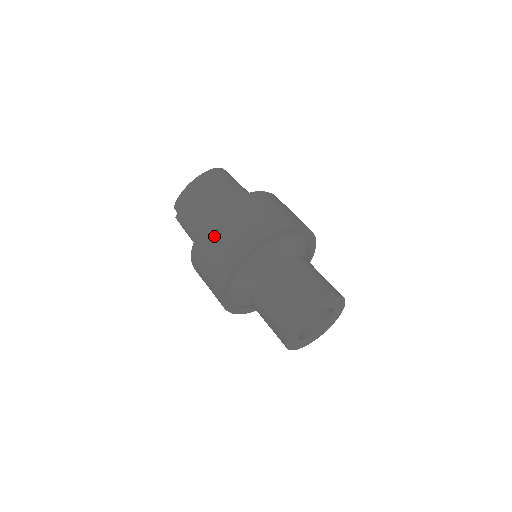
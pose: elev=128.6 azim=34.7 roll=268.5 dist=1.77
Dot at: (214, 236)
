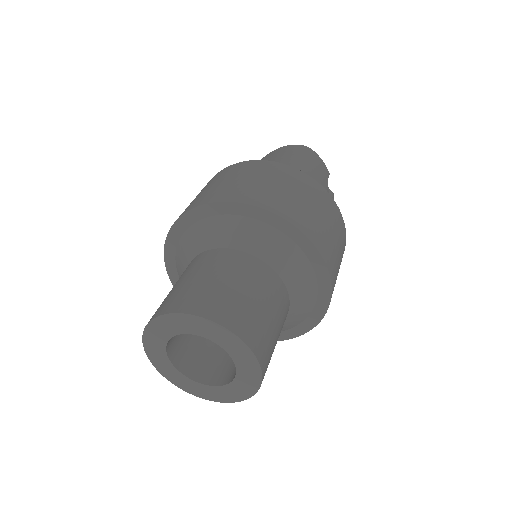
Dot at: occluded
